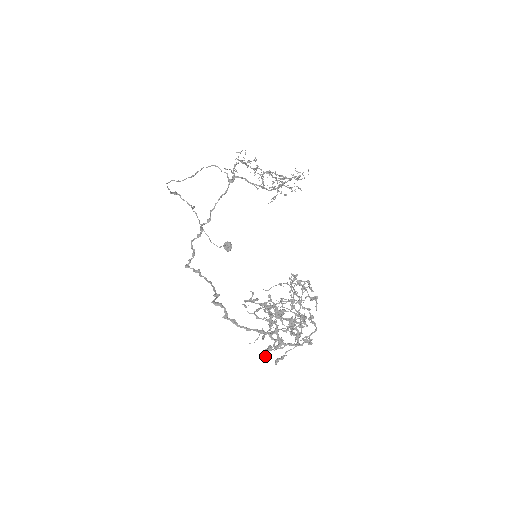
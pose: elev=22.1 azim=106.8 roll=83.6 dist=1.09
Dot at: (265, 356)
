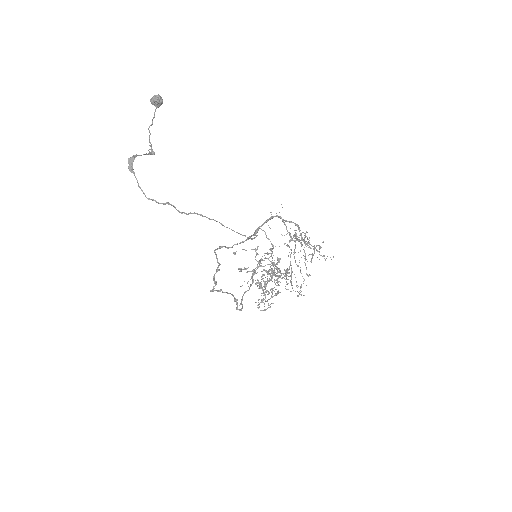
Dot at: occluded
